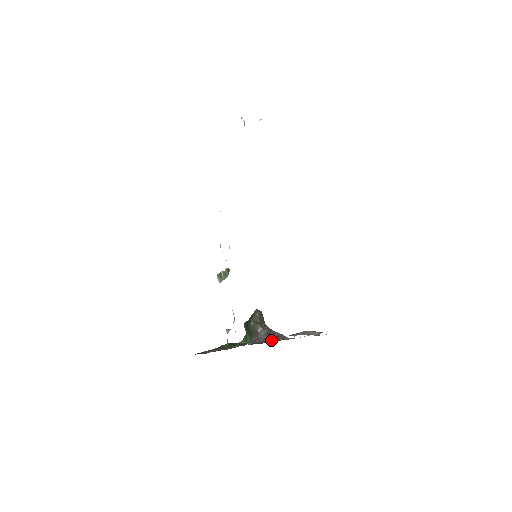
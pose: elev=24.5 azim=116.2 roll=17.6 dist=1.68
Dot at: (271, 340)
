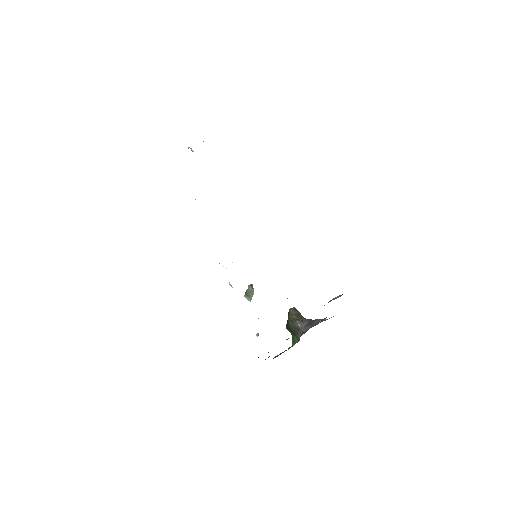
Dot at: occluded
